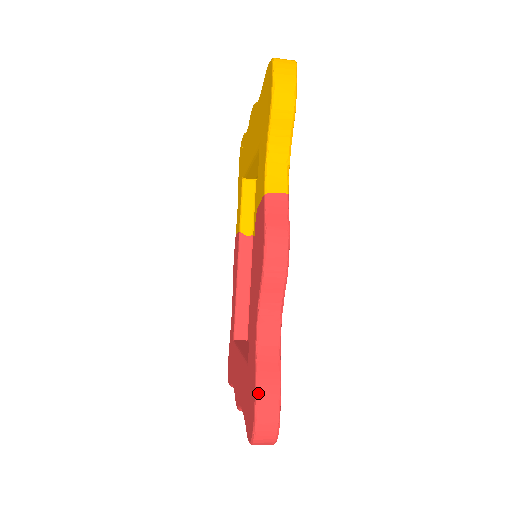
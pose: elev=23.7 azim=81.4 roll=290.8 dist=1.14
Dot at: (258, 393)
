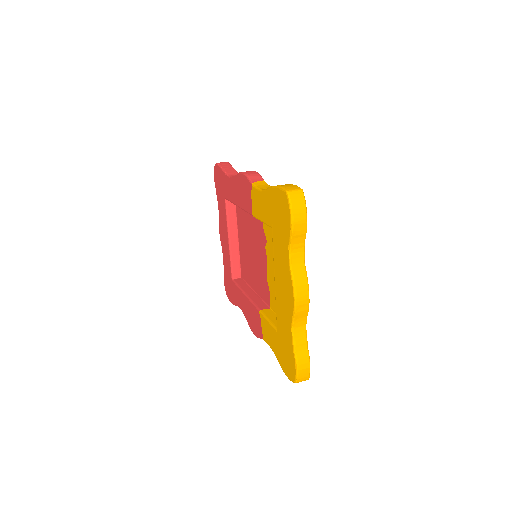
Dot at: occluded
